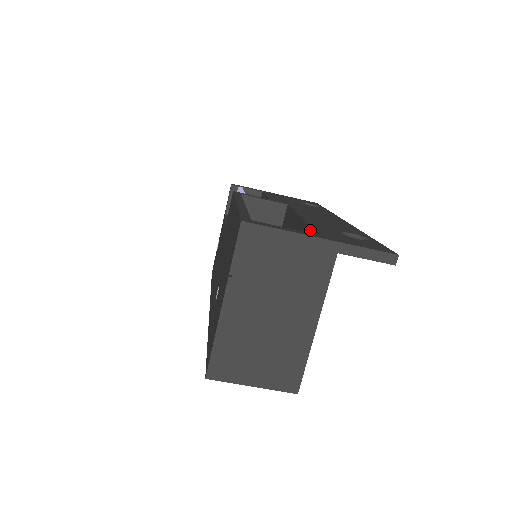
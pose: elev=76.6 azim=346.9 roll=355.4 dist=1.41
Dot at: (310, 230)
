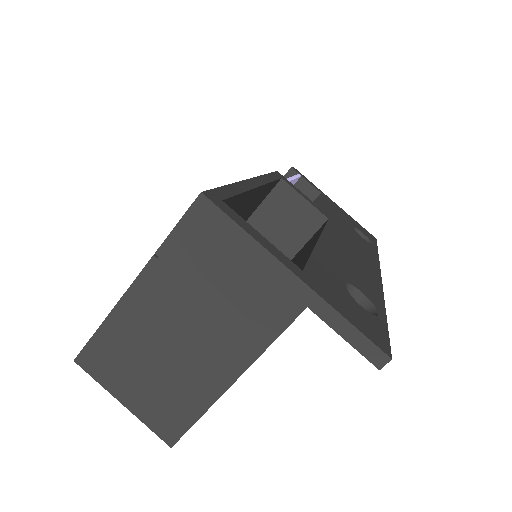
Dot at: (307, 258)
